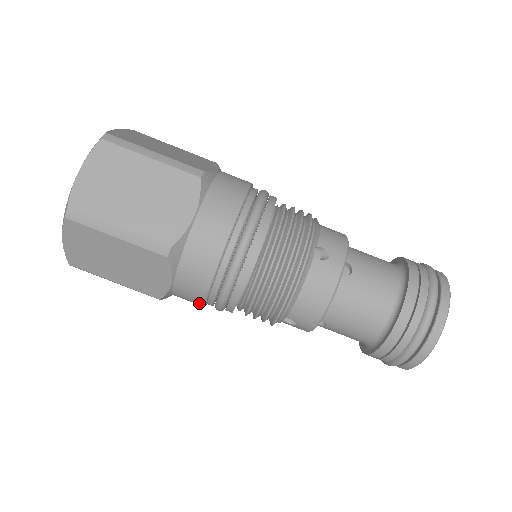
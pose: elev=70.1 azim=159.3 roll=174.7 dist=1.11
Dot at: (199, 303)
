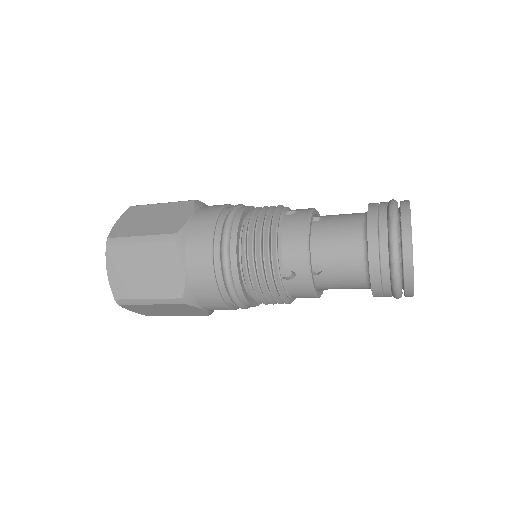
Dot at: (212, 288)
